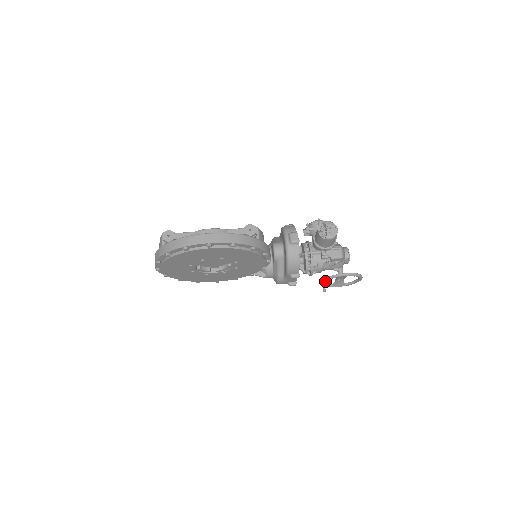
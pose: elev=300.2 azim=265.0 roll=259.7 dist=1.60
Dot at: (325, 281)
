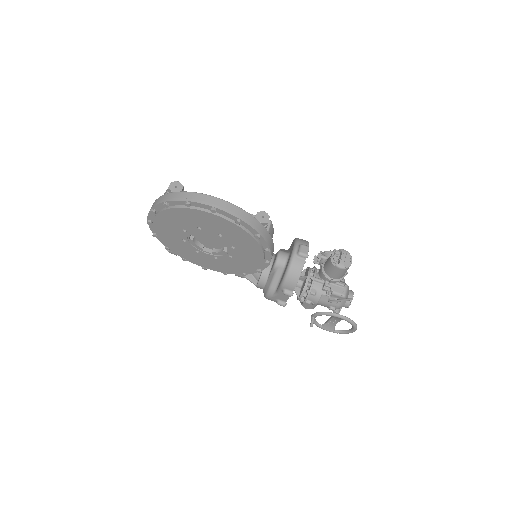
Dot at: (316, 316)
